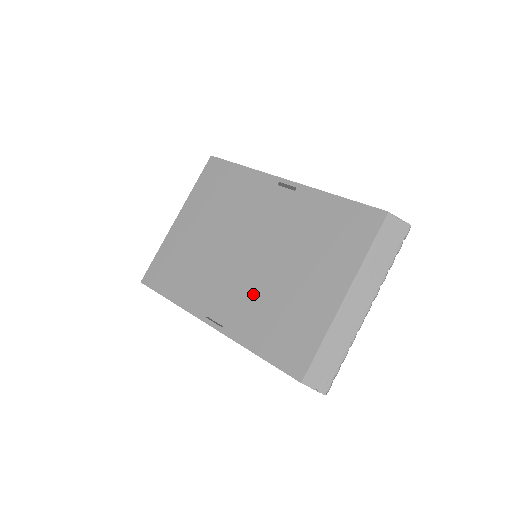
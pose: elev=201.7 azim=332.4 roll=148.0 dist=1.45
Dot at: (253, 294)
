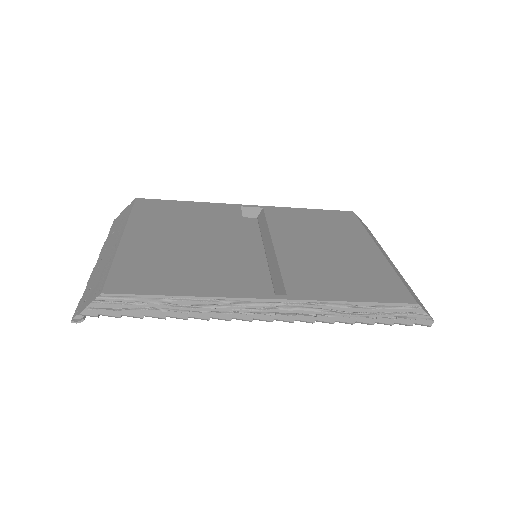
Dot at: (295, 265)
